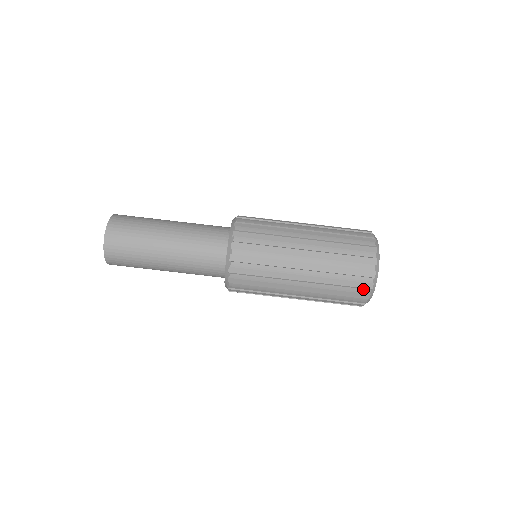
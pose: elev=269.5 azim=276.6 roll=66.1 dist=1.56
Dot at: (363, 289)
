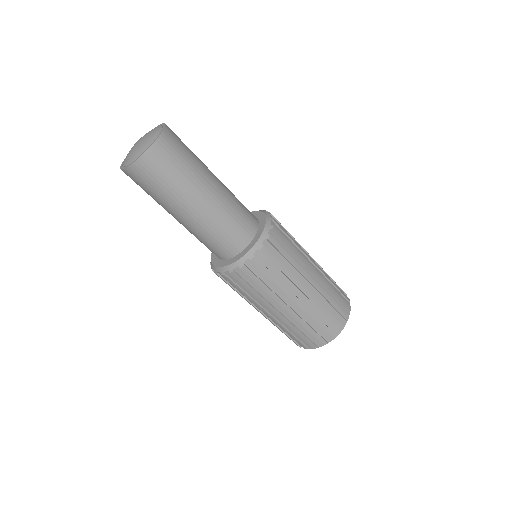
Dot at: (296, 344)
